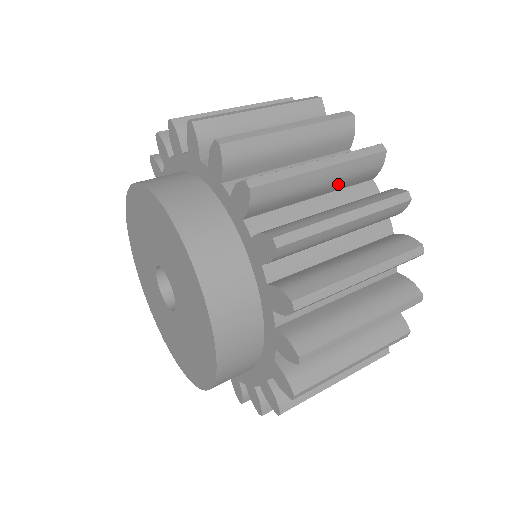
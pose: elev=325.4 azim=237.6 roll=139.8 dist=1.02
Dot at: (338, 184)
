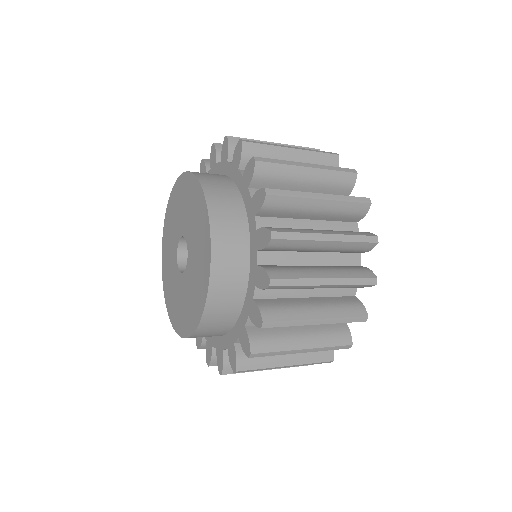
Dot at: (330, 215)
